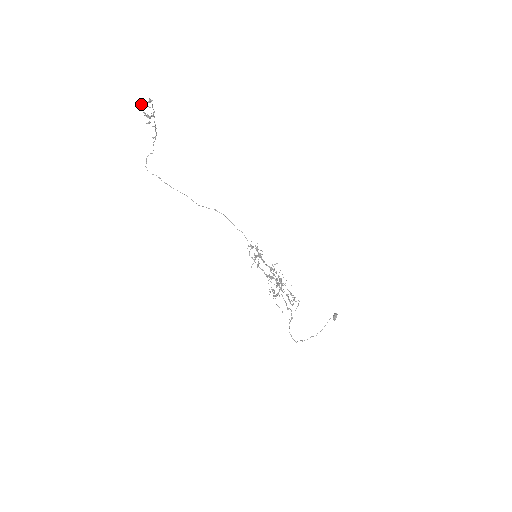
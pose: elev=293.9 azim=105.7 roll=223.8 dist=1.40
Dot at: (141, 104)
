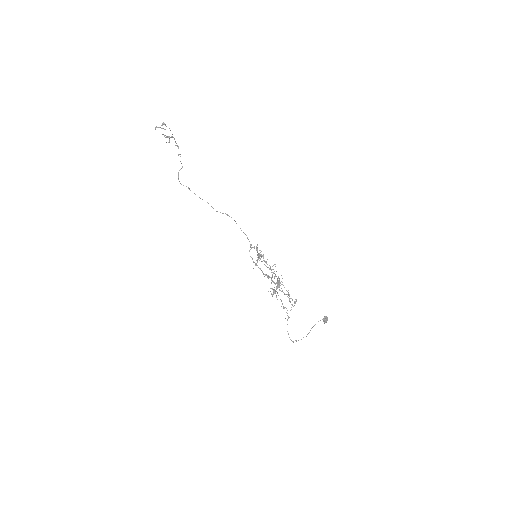
Dot at: (155, 127)
